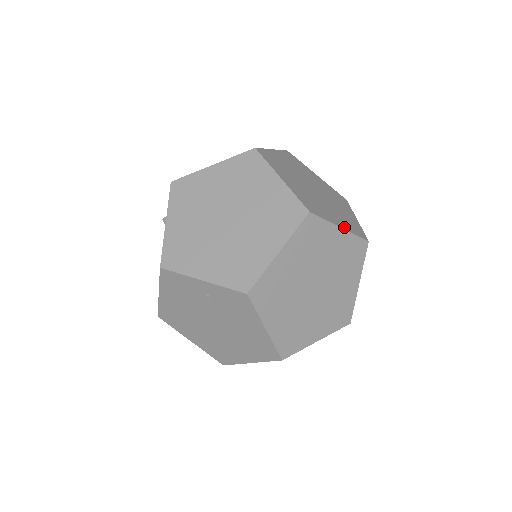
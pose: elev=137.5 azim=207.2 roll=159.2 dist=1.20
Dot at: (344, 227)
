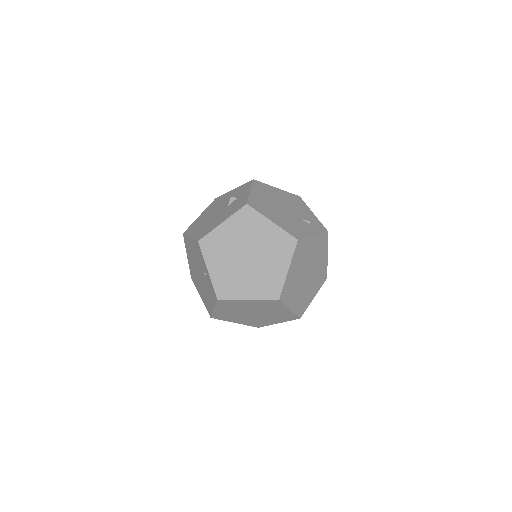
Dot at: (293, 309)
